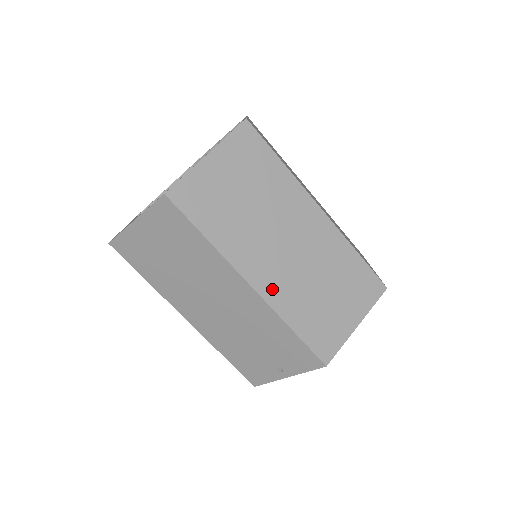
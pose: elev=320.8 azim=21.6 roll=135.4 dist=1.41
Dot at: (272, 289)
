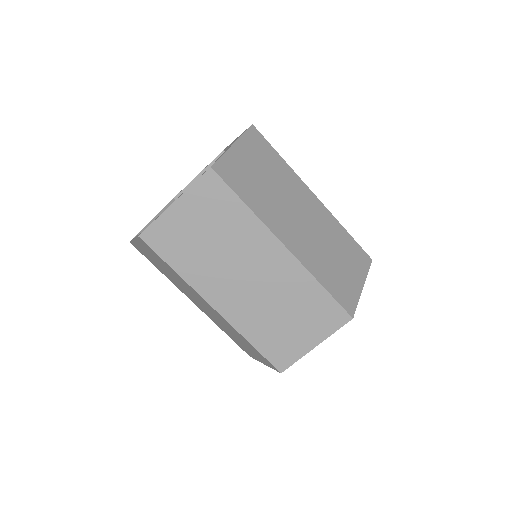
Dot at: (233, 312)
